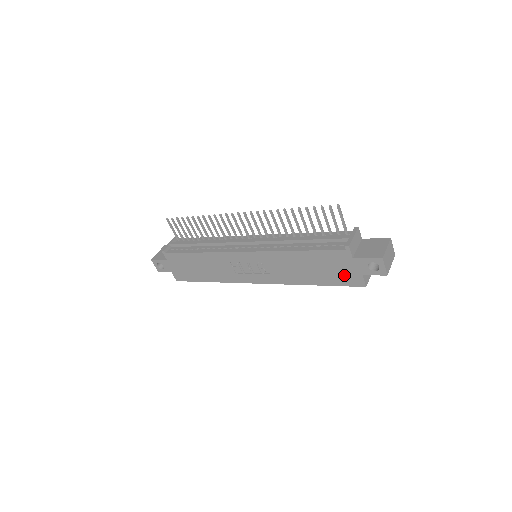
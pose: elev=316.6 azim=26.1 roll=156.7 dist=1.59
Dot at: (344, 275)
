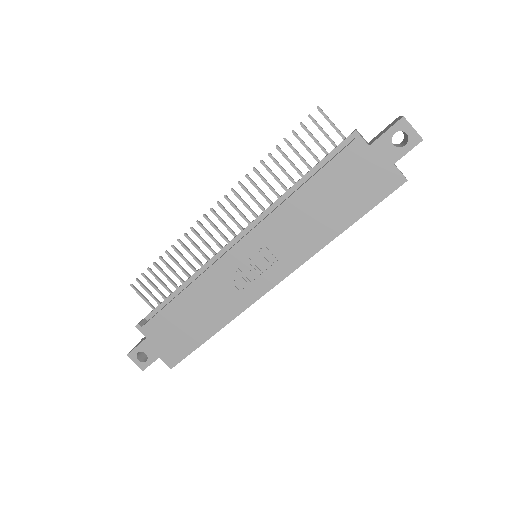
Dot at: (372, 183)
